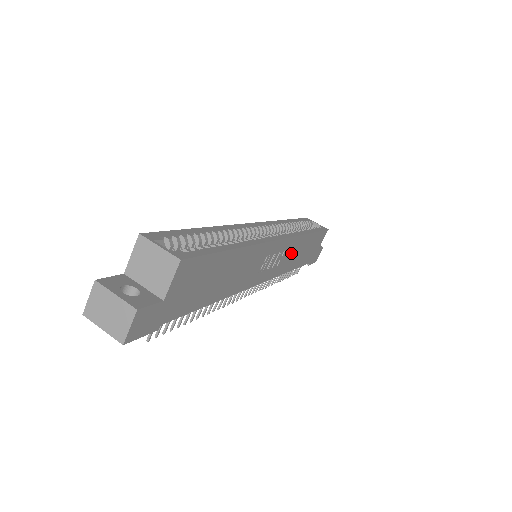
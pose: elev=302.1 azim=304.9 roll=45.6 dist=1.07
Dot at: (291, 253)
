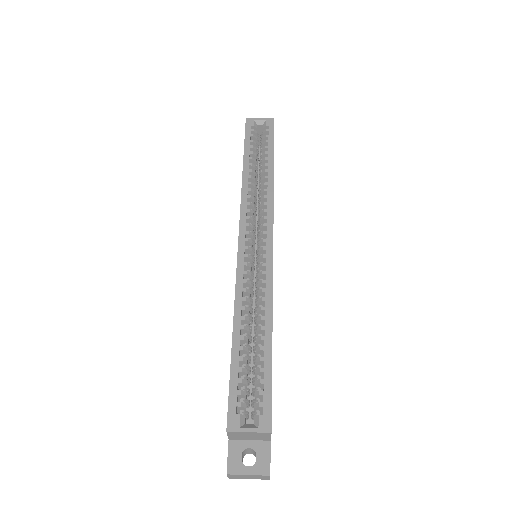
Dot at: occluded
